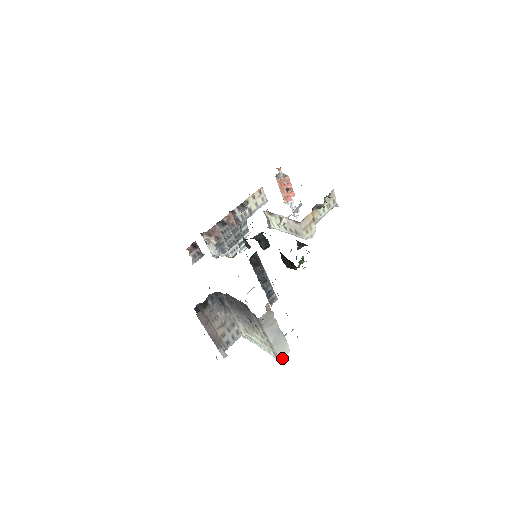
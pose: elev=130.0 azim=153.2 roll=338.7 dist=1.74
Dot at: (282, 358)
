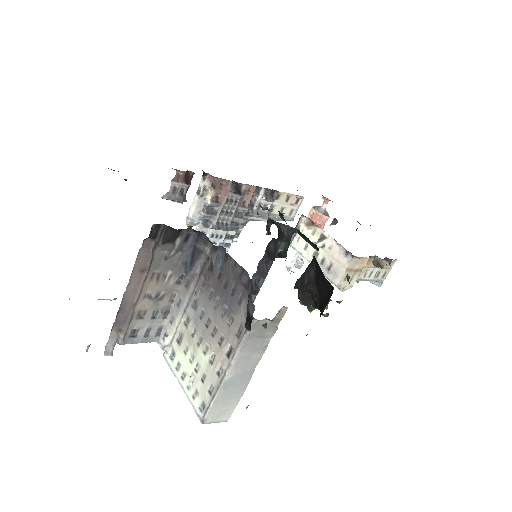
Dot at: (209, 422)
